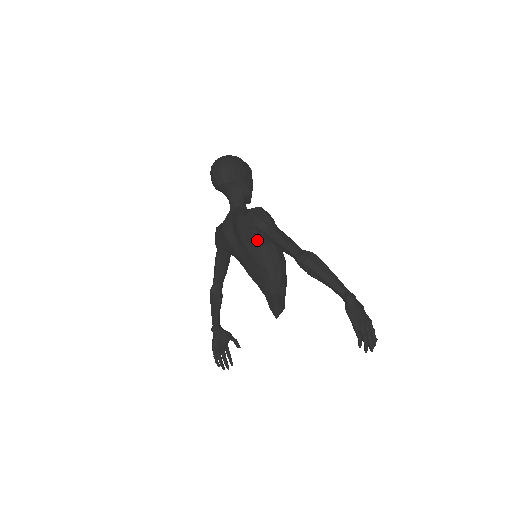
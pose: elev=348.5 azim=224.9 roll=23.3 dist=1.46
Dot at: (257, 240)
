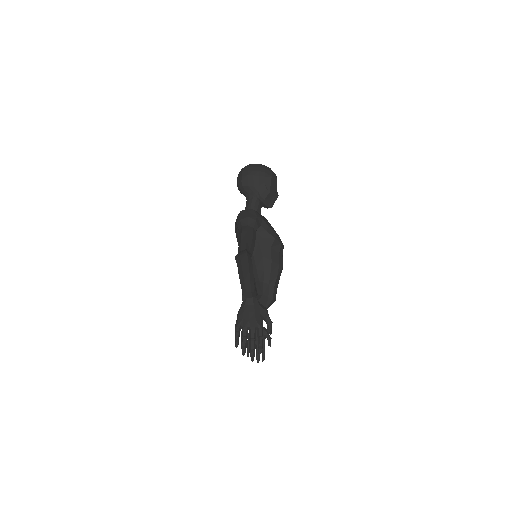
Dot at: occluded
